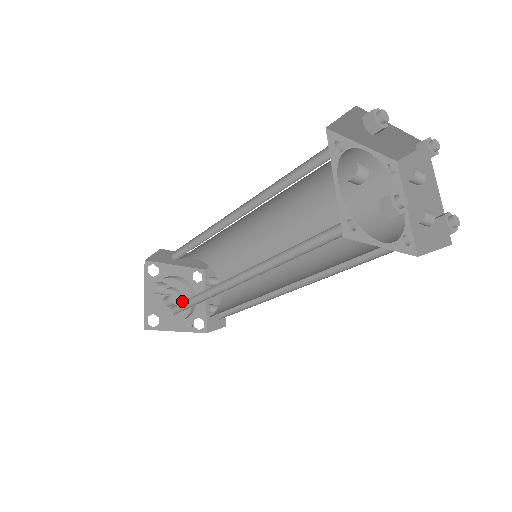
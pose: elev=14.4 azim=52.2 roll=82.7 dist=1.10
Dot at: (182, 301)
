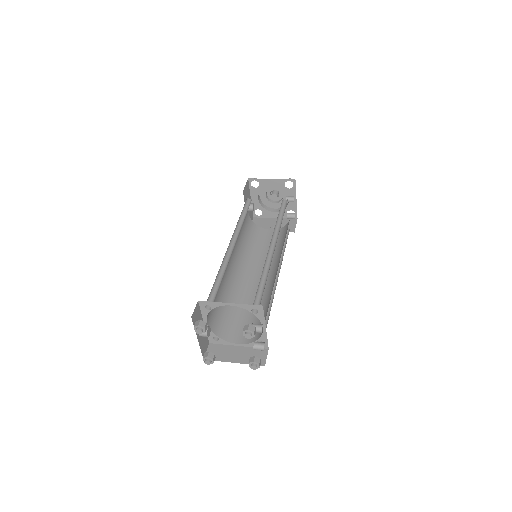
Dot at: (283, 195)
